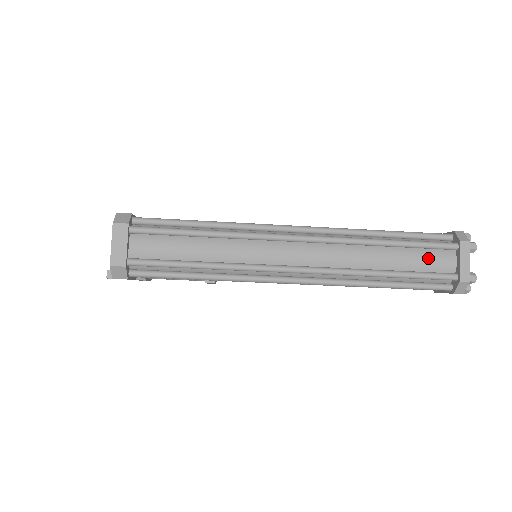
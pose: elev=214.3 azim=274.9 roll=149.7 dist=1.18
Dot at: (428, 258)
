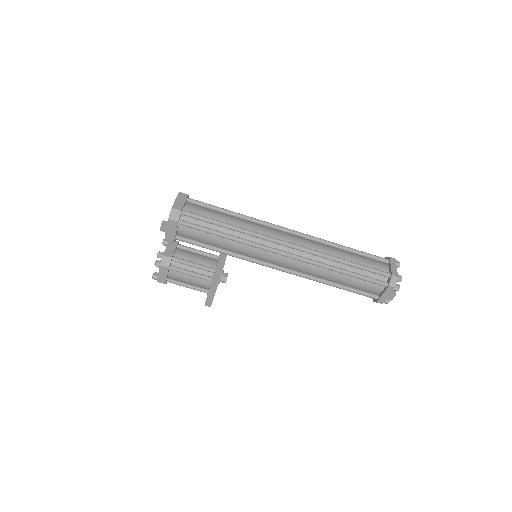
Dot at: (371, 262)
